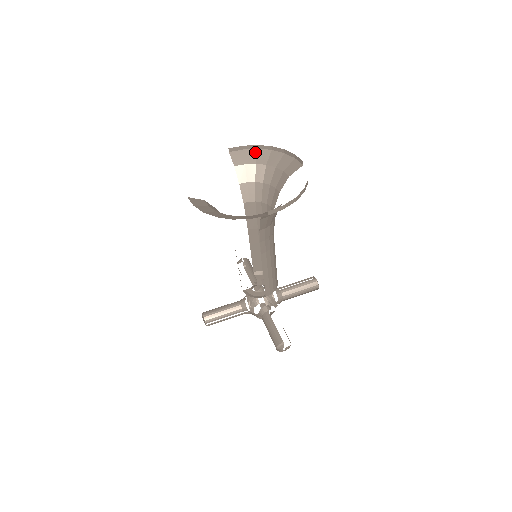
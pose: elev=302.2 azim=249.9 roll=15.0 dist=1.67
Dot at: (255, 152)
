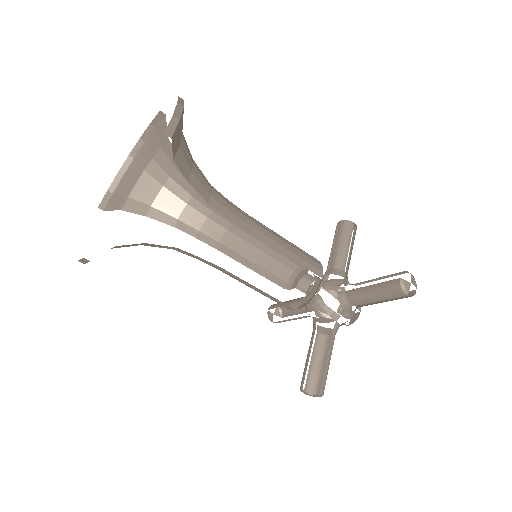
Dot at: (124, 180)
